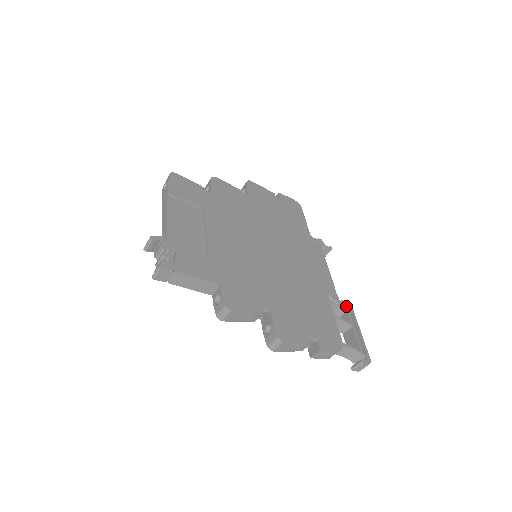
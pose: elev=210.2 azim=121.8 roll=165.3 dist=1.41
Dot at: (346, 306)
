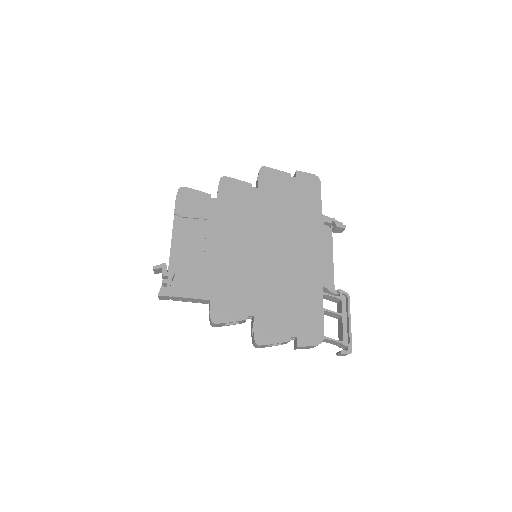
Dot at: (342, 295)
